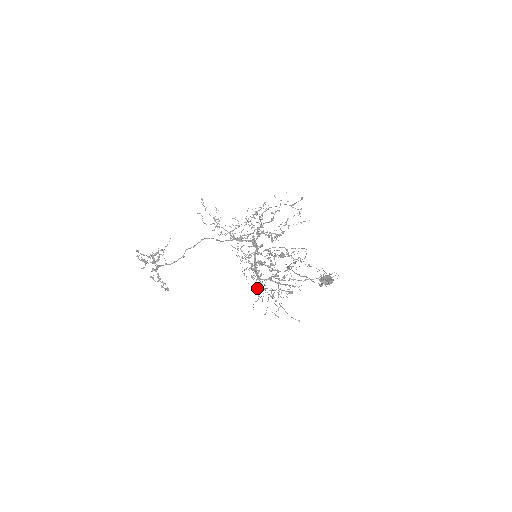
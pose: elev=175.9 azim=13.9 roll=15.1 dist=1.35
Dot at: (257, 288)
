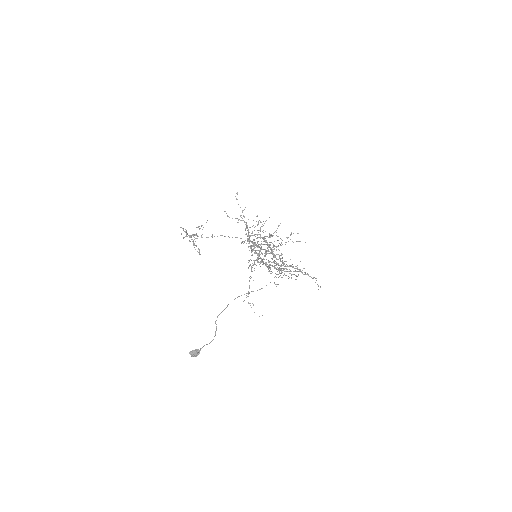
Dot at: occluded
